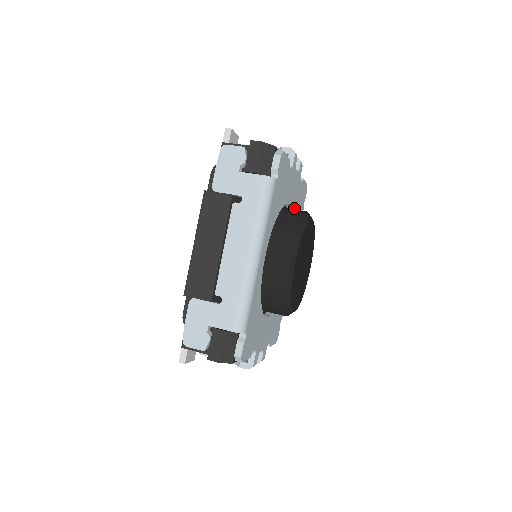
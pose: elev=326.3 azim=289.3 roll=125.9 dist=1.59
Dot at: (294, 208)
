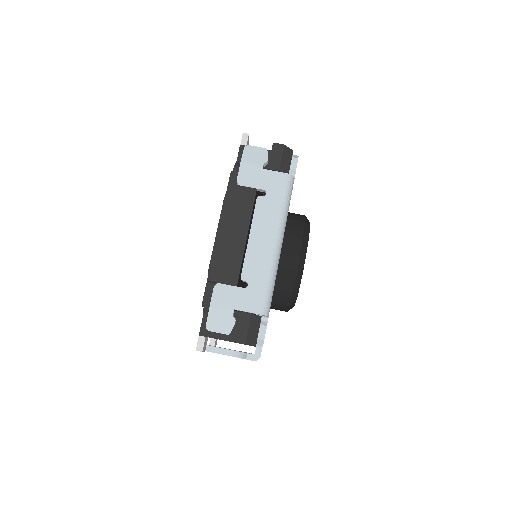
Dot at: occluded
